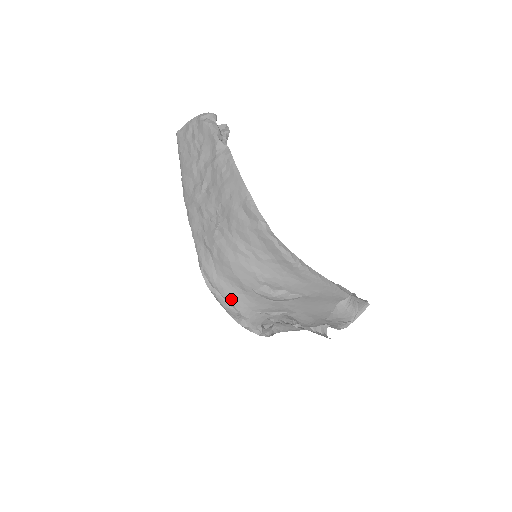
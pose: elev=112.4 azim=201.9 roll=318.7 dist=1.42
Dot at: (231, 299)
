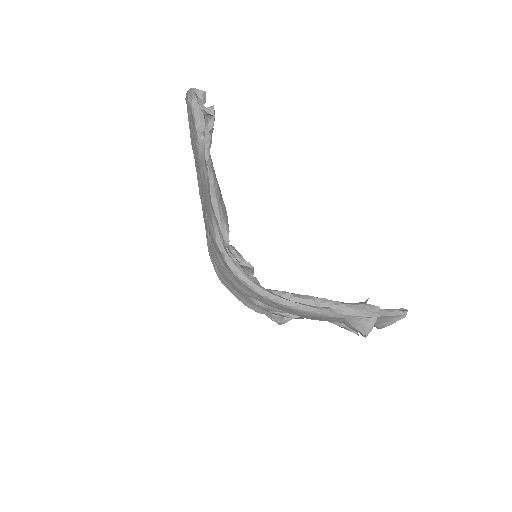
Dot at: (233, 293)
